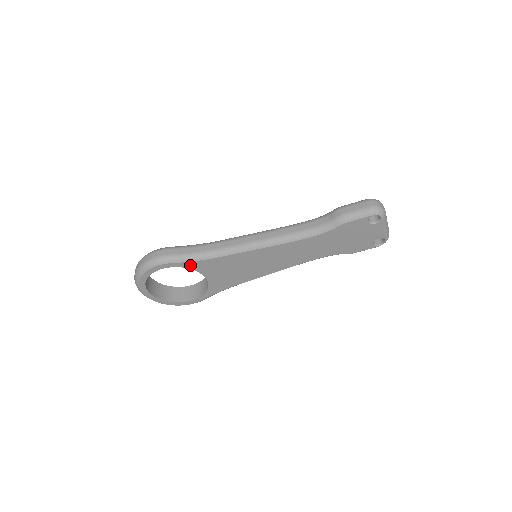
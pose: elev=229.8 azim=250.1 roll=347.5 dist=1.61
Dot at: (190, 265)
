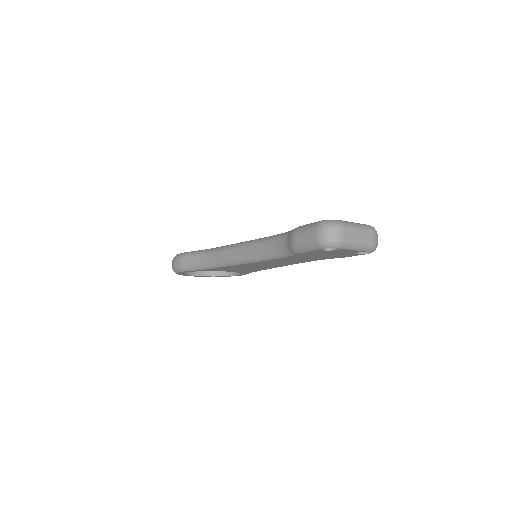
Dot at: (202, 270)
